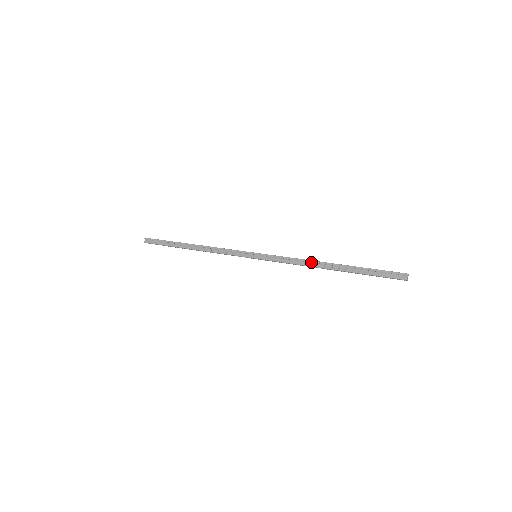
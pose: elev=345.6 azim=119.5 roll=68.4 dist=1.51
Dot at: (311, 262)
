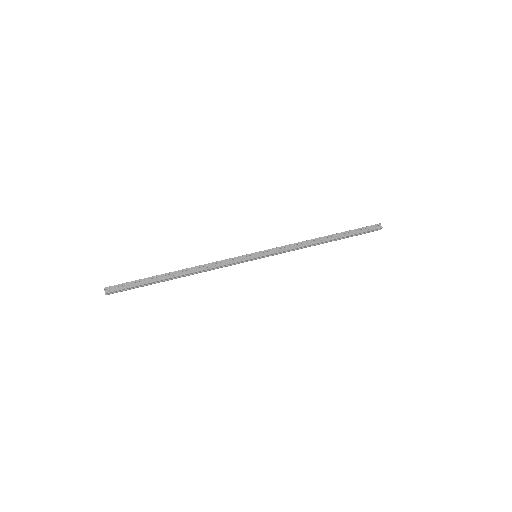
Dot at: (310, 241)
